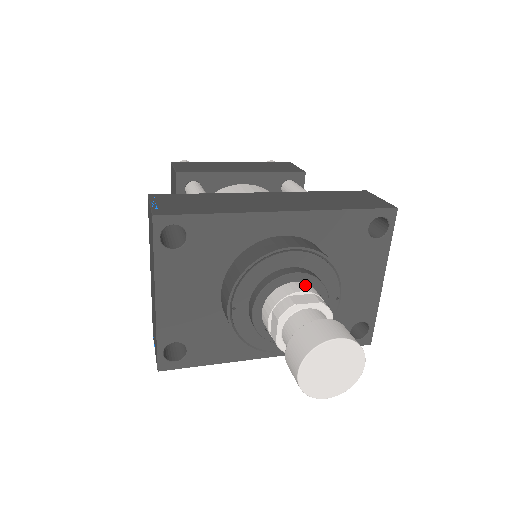
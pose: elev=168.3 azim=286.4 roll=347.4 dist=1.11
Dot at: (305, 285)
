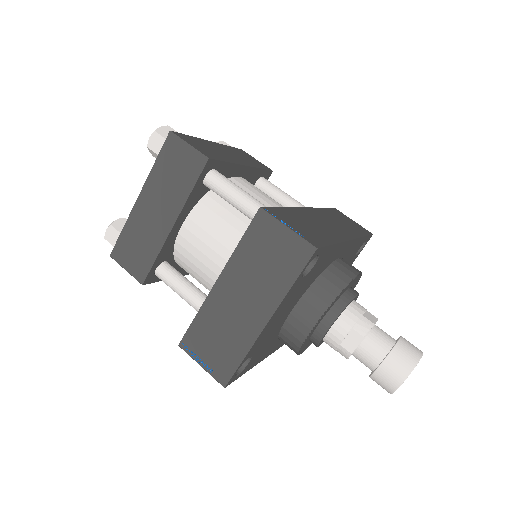
Dot at: (358, 303)
